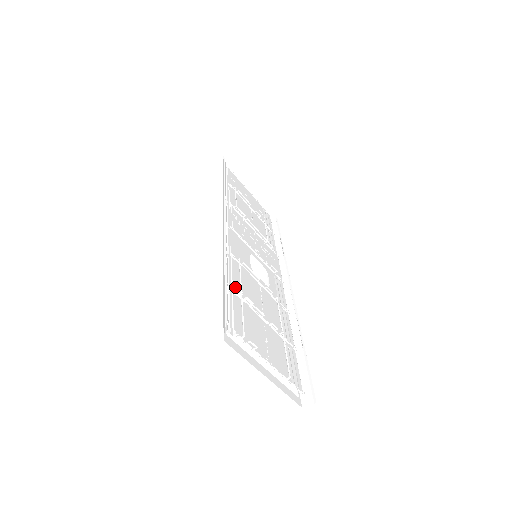
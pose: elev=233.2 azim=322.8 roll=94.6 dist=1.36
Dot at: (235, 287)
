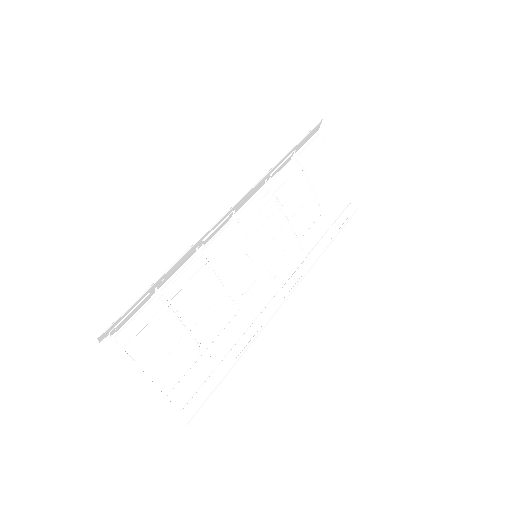
Dot at: (169, 292)
